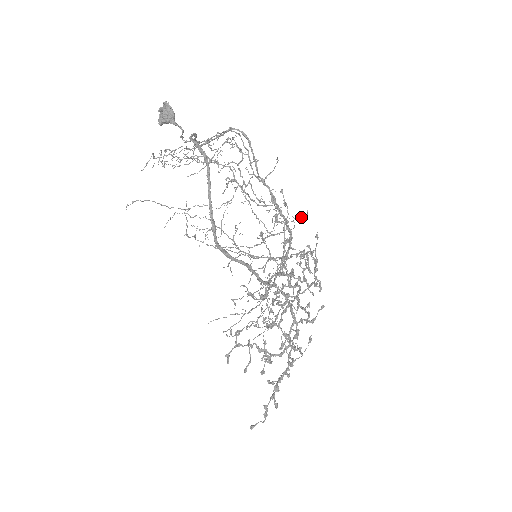
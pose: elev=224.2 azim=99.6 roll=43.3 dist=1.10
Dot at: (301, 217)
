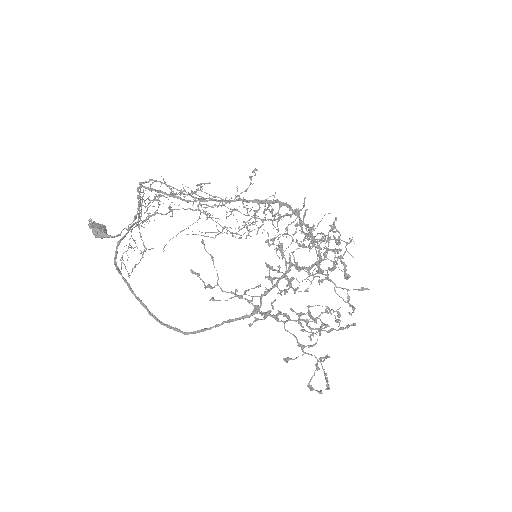
Dot at: (255, 216)
